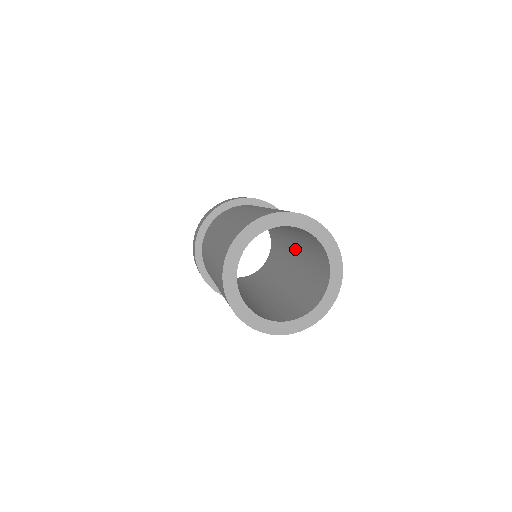
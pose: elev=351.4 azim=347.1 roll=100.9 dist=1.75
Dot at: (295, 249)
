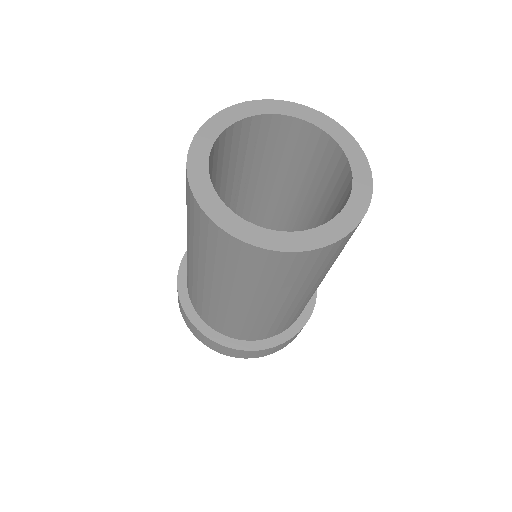
Dot at: occluded
